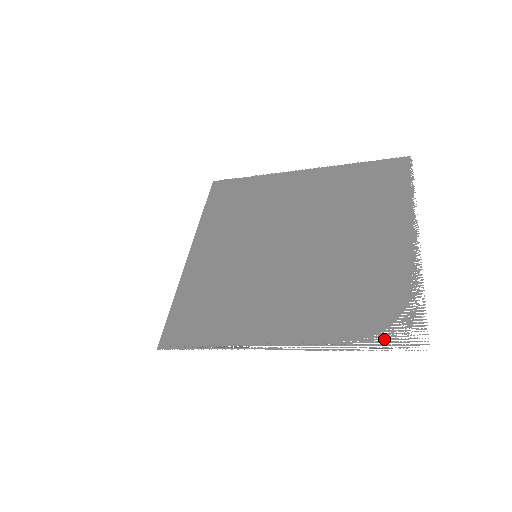
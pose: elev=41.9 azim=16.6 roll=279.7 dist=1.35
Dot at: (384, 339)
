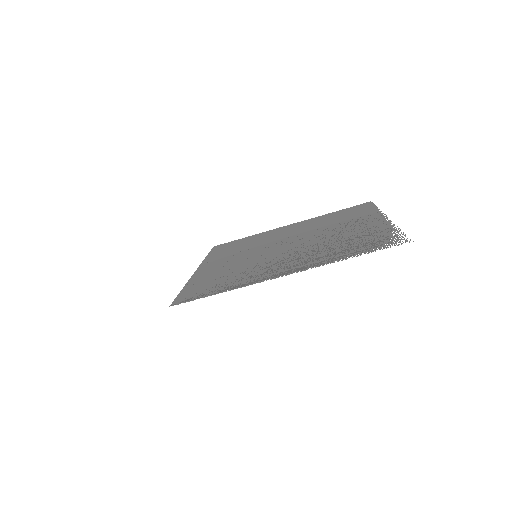
Dot at: (374, 248)
